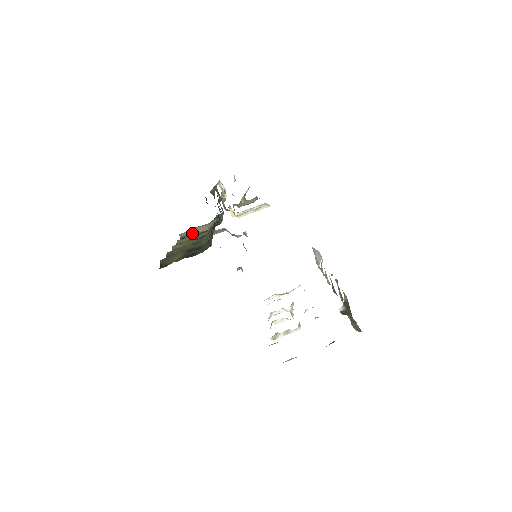
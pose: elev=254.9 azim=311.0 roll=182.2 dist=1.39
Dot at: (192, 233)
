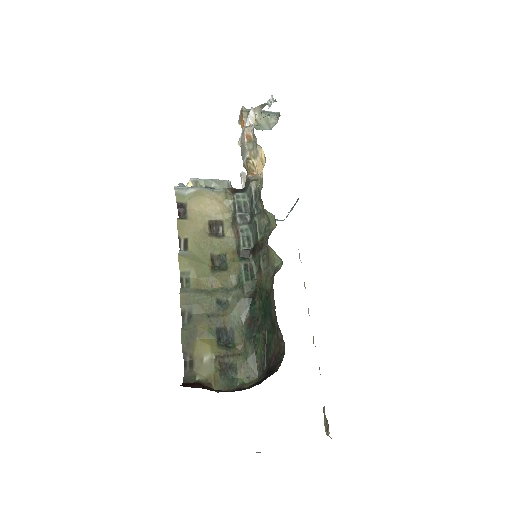
Dot at: (197, 209)
